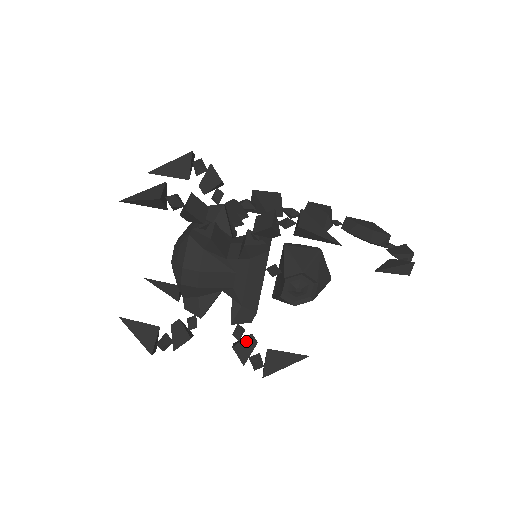
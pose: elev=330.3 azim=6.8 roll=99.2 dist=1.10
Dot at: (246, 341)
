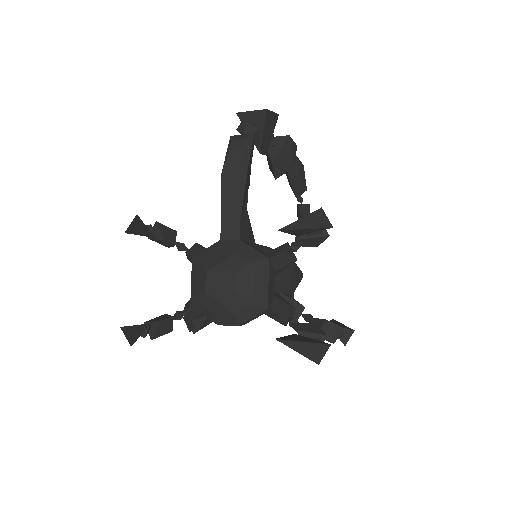
Dot at: occluded
